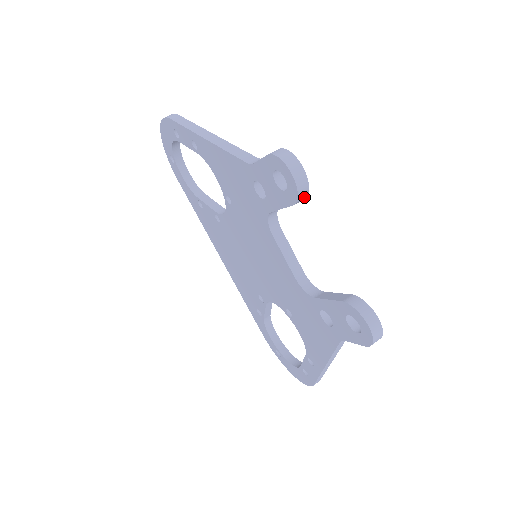
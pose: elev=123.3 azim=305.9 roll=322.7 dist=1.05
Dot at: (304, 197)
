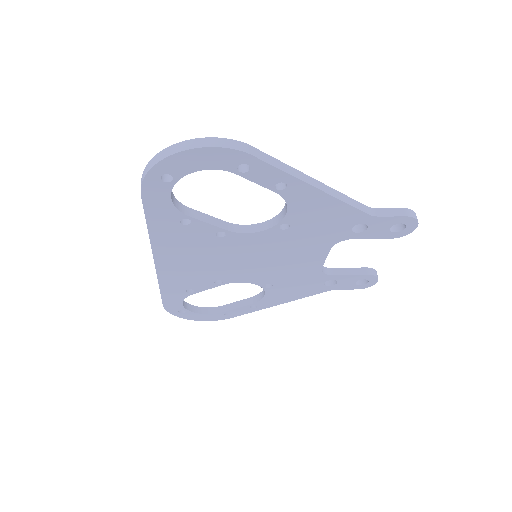
Dot at: occluded
